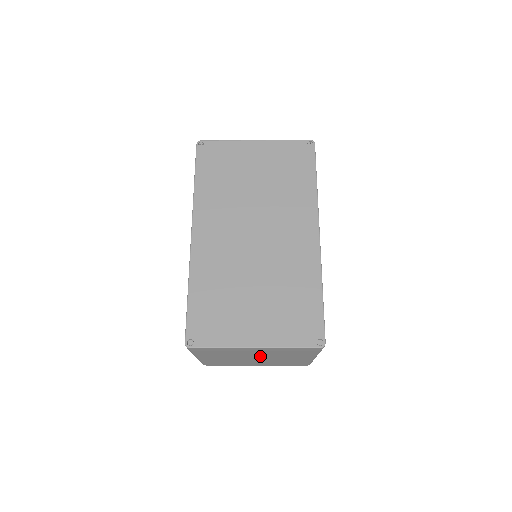
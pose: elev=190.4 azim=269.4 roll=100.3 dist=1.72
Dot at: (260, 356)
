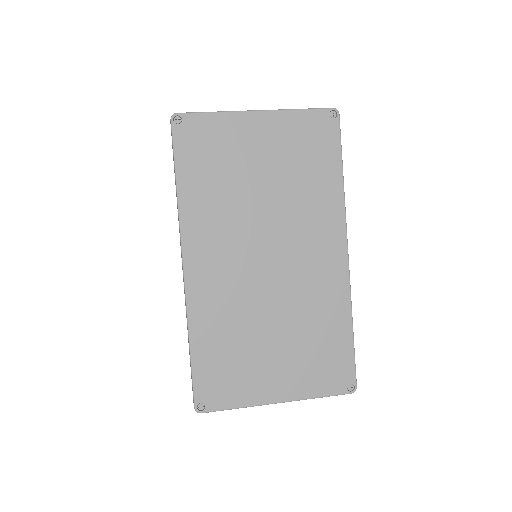
Dot at: occluded
